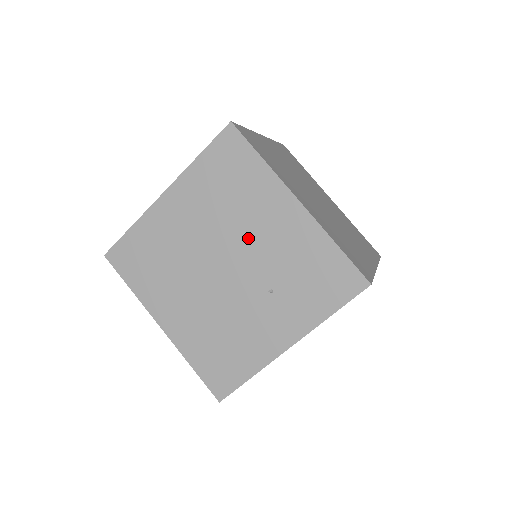
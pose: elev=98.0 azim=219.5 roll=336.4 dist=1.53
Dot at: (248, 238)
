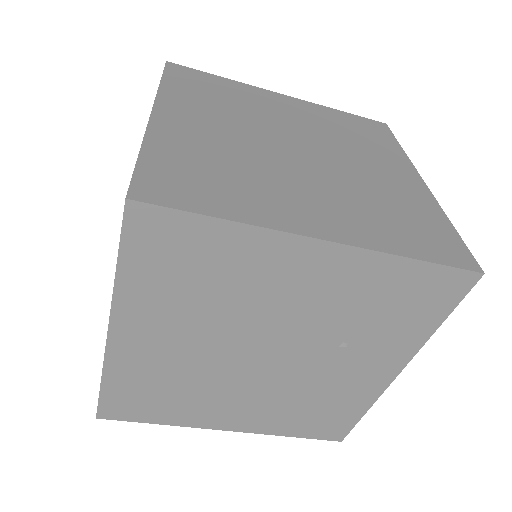
Dot at: (274, 315)
